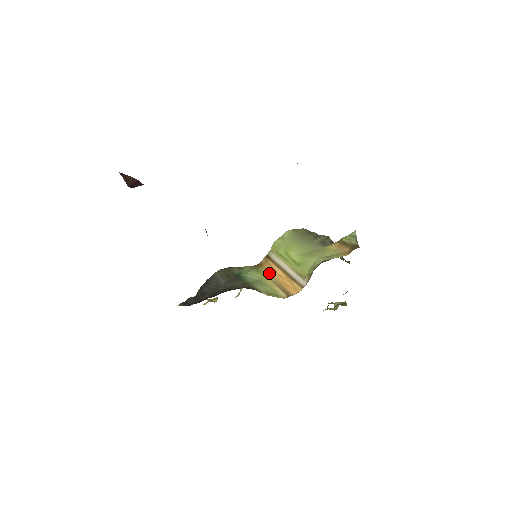
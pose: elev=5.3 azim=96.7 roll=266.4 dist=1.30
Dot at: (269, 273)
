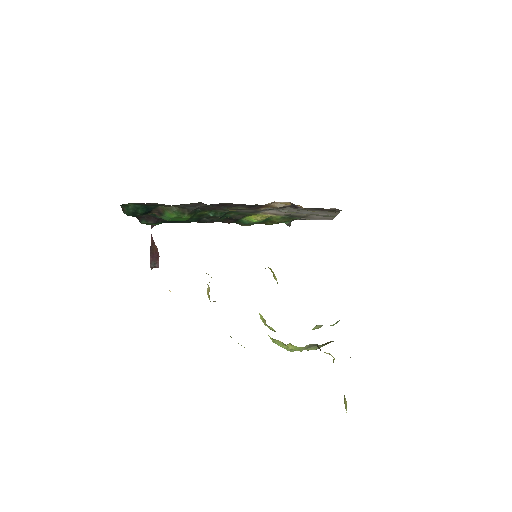
Dot at: occluded
